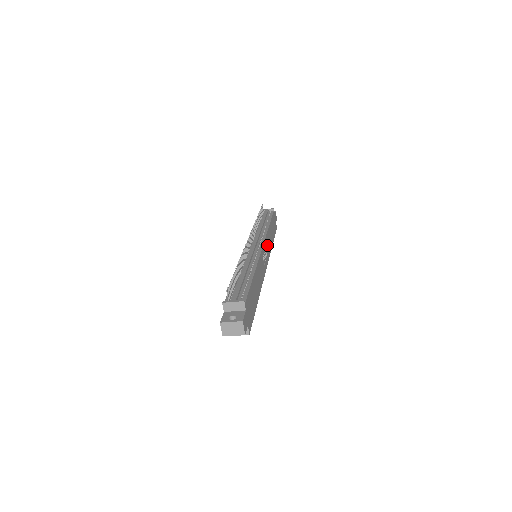
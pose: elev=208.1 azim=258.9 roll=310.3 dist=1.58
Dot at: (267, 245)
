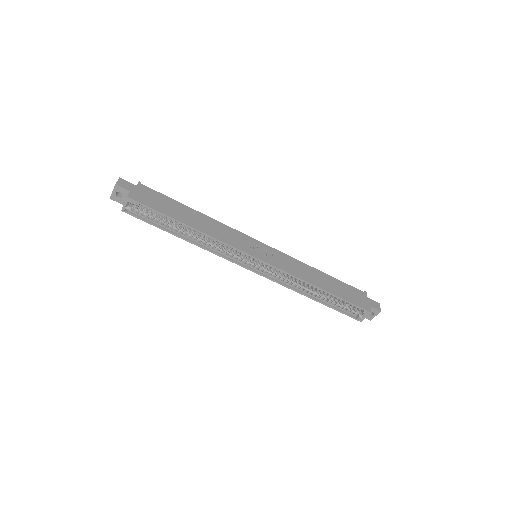
Dot at: (285, 261)
